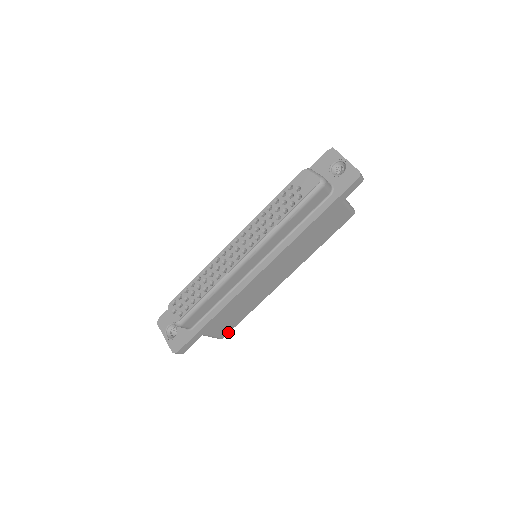
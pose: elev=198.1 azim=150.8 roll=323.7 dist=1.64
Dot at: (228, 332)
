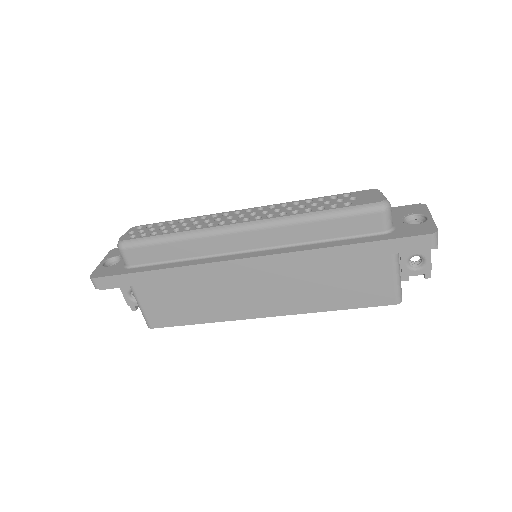
Dot at: (162, 326)
